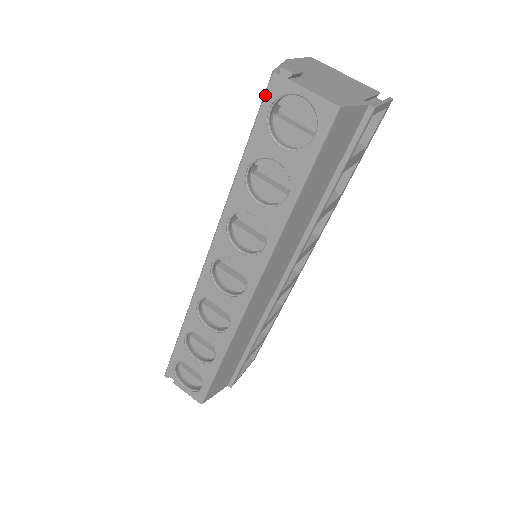
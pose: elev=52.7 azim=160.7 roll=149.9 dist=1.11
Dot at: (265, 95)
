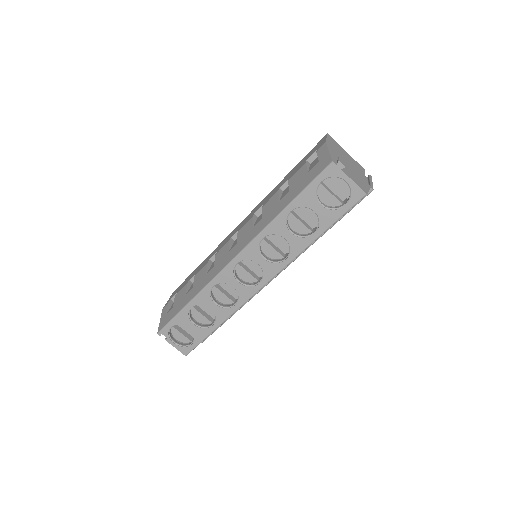
Dot at: (322, 173)
